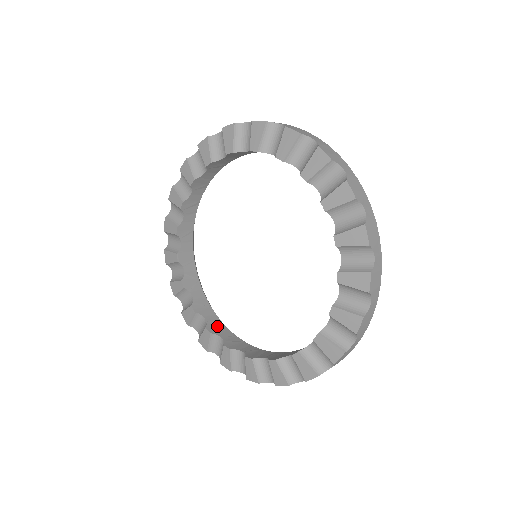
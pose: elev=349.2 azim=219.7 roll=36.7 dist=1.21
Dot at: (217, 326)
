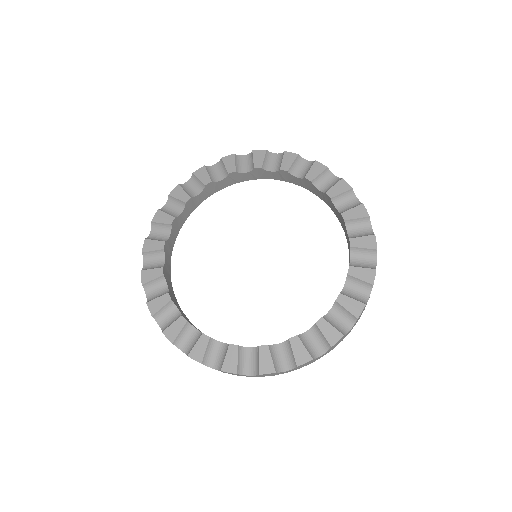
Dot at: (168, 274)
